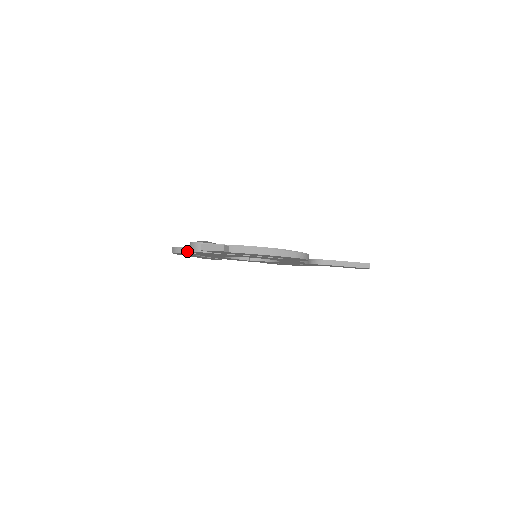
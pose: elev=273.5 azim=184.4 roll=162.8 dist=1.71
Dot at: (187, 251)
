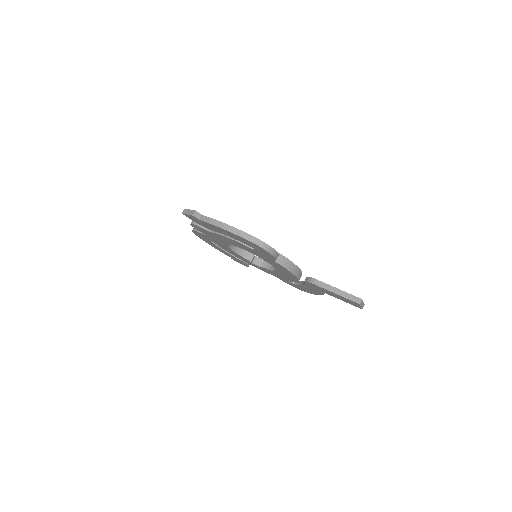
Dot at: occluded
